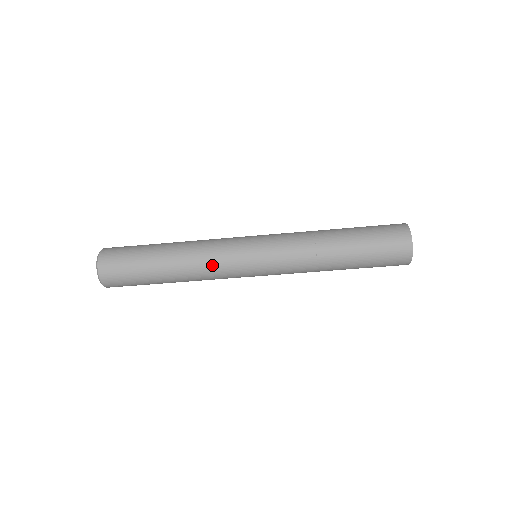
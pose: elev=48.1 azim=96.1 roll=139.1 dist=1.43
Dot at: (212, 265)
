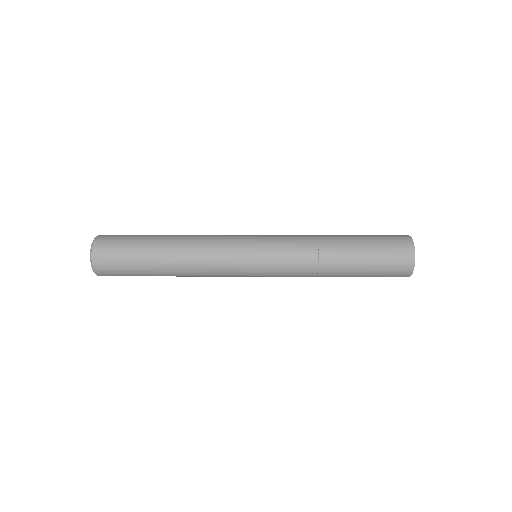
Dot at: (212, 274)
